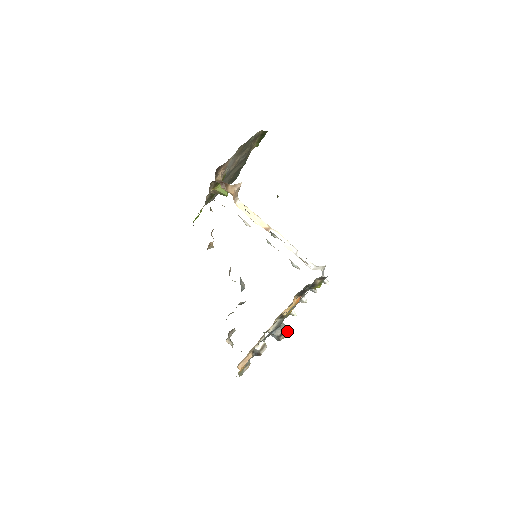
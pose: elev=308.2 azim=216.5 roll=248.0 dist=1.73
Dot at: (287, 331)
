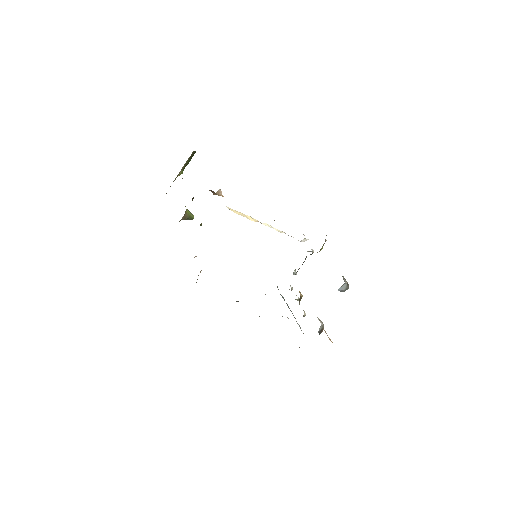
Dot at: occluded
